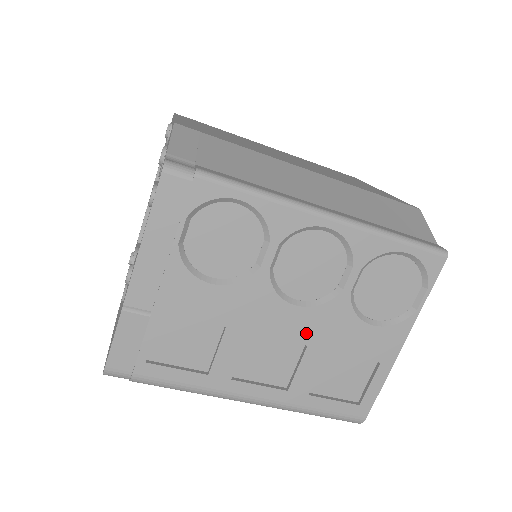
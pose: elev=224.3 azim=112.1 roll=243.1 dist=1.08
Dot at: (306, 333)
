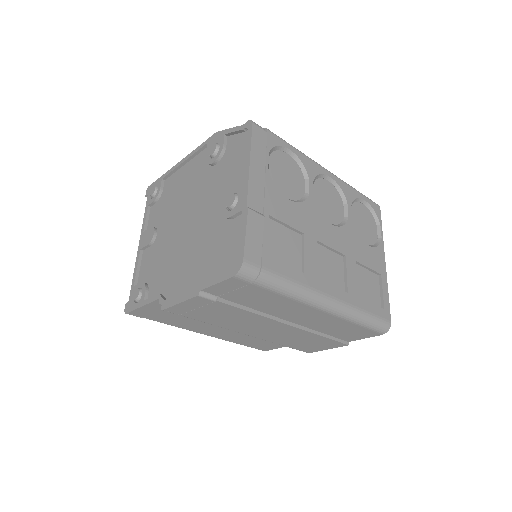
Dot at: (342, 246)
